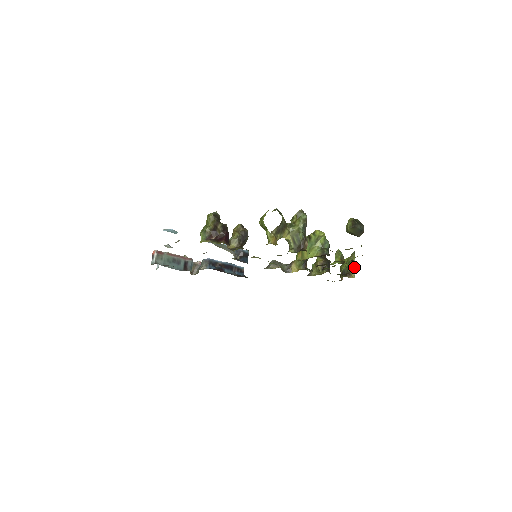
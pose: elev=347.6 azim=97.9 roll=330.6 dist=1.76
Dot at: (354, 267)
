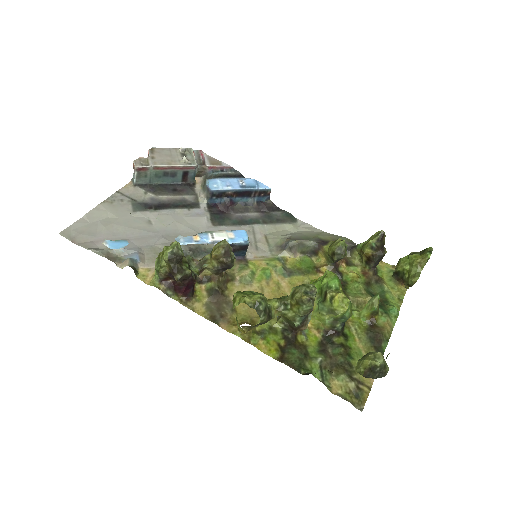
Dot at: (396, 310)
